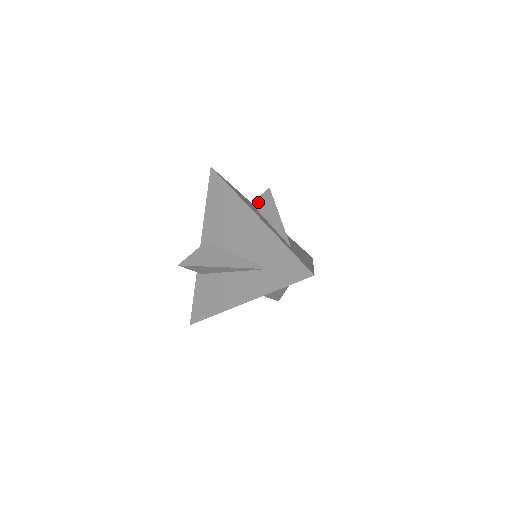
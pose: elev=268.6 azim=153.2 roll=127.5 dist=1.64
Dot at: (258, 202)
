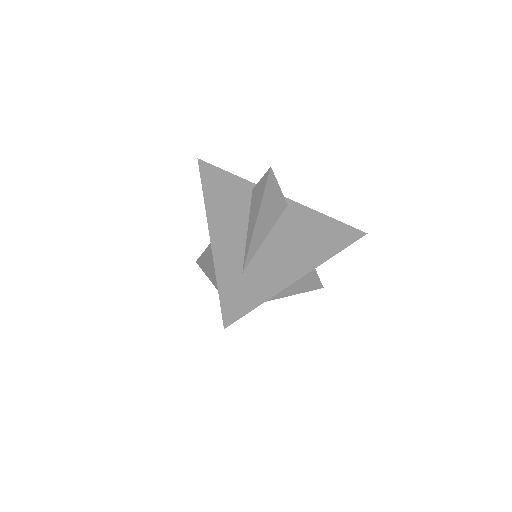
Dot at: (256, 189)
